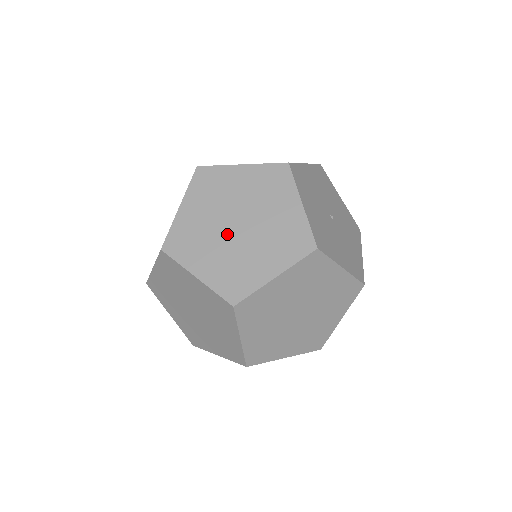
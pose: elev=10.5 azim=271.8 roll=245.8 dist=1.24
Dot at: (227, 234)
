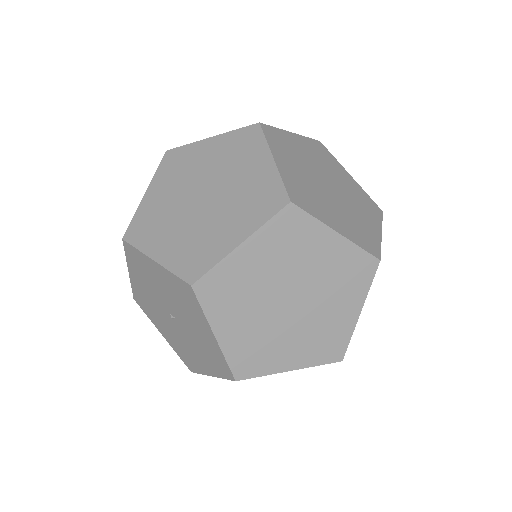
Dot at: (328, 193)
